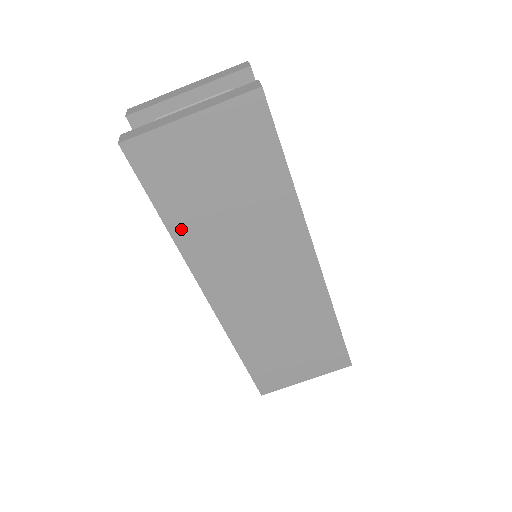
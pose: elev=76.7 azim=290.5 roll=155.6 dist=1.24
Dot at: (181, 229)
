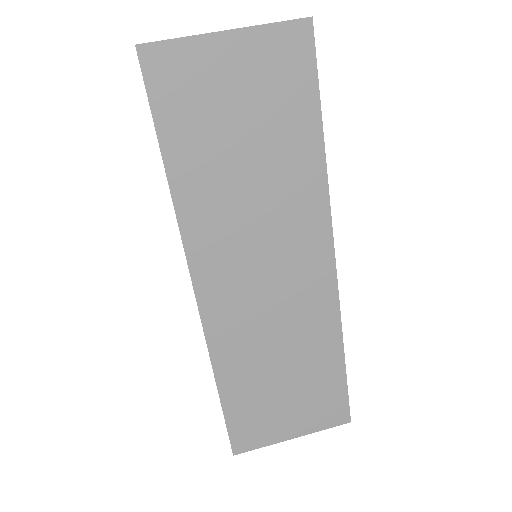
Dot at: (184, 180)
